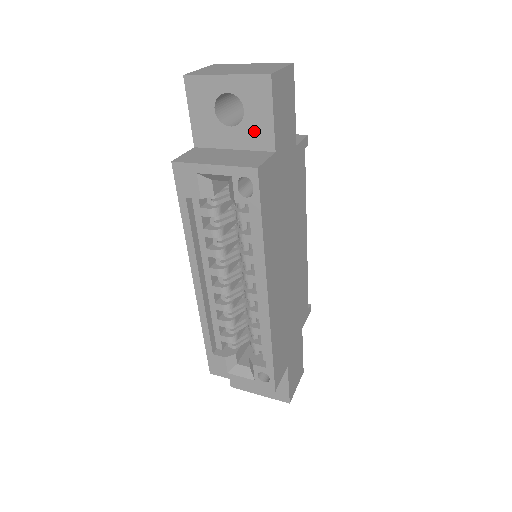
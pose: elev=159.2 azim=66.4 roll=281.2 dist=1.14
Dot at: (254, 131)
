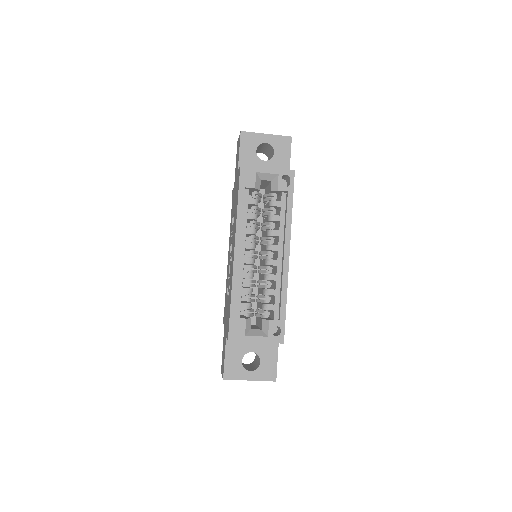
Dot at: (278, 164)
